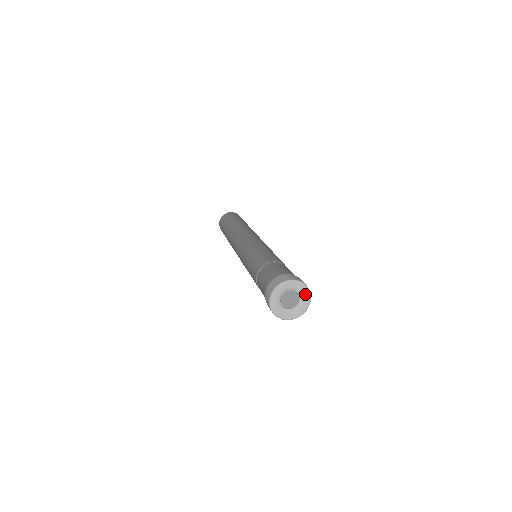
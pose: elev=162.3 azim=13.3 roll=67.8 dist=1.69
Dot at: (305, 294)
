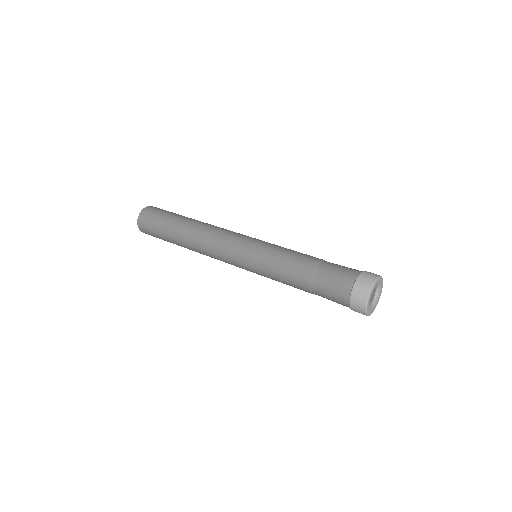
Dot at: (380, 282)
